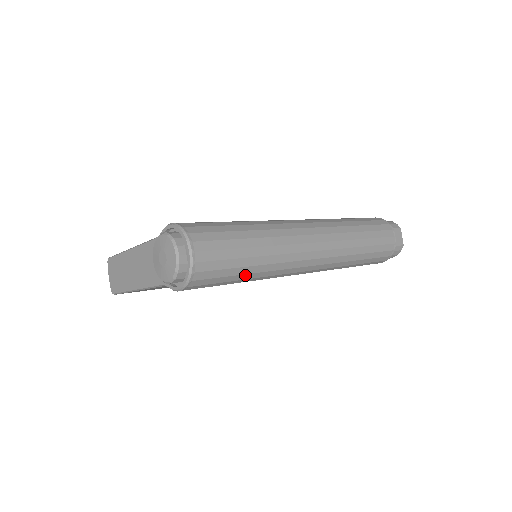
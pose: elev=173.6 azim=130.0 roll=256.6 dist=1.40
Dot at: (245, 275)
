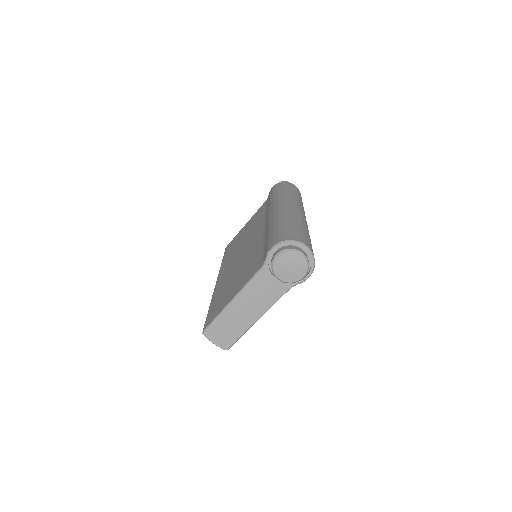
Dot at: occluded
